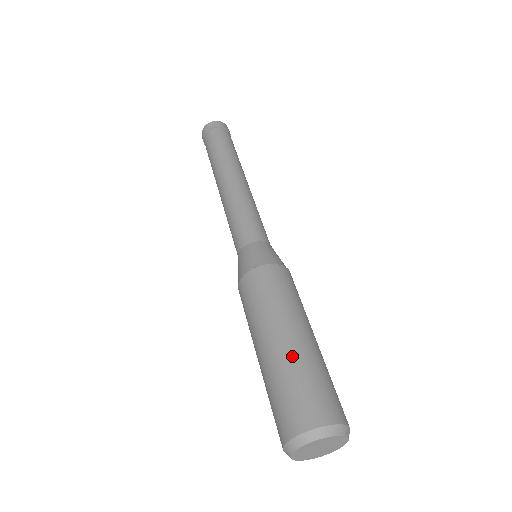
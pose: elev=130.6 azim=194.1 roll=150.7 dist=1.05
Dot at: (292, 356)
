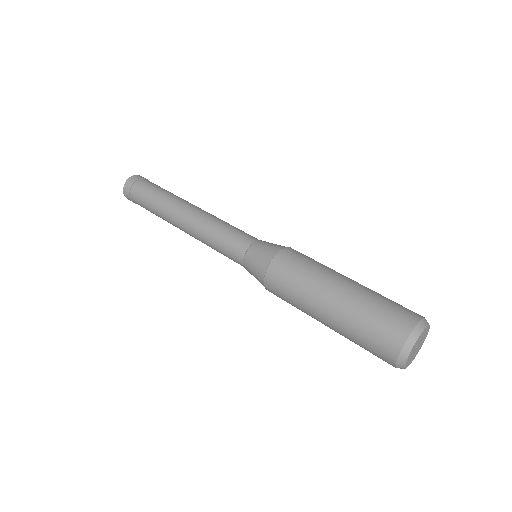
Dot at: (367, 288)
